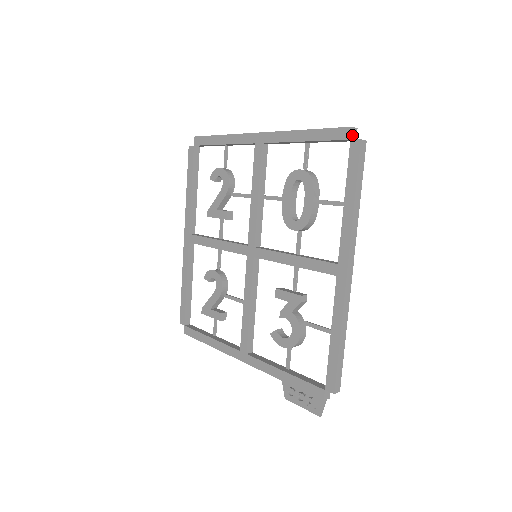
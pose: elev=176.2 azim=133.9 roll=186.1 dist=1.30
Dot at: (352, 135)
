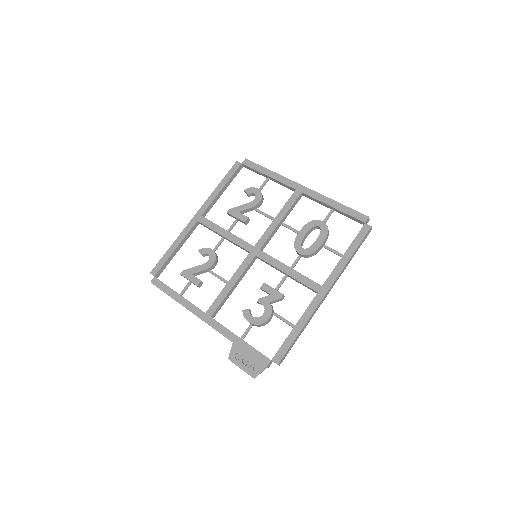
Dot at: (367, 221)
